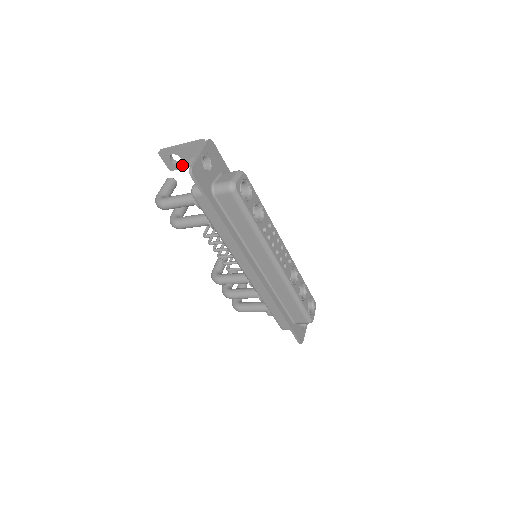
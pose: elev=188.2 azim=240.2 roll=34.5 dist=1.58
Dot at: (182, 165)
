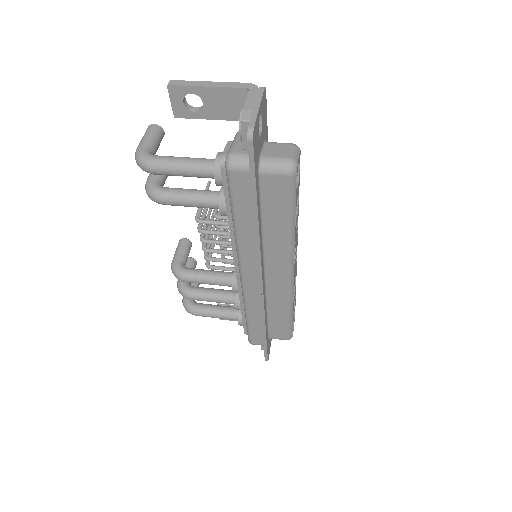
Dot at: (200, 113)
